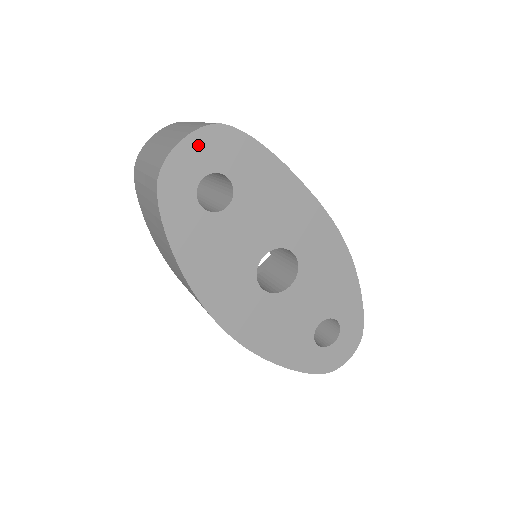
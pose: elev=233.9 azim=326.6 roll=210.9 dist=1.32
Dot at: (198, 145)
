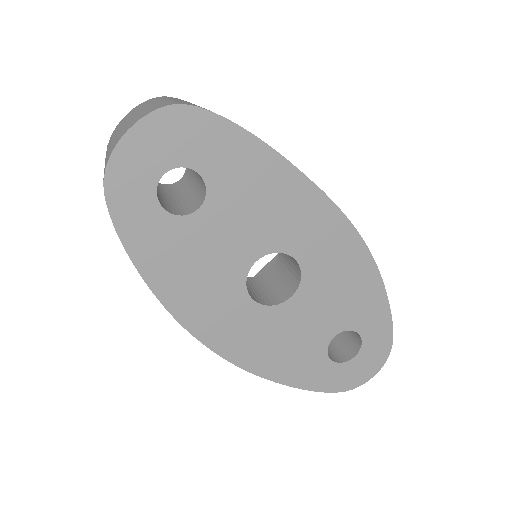
Dot at: (152, 134)
